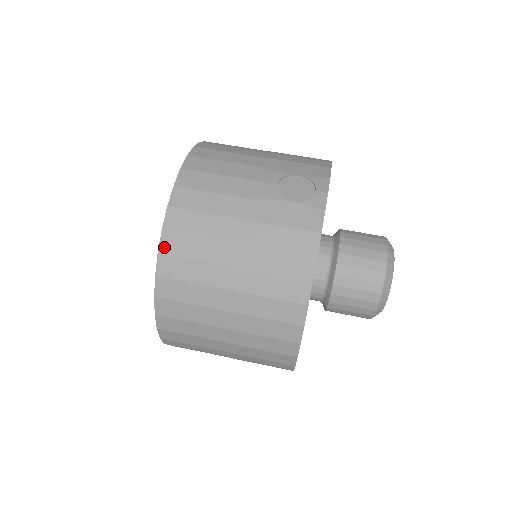
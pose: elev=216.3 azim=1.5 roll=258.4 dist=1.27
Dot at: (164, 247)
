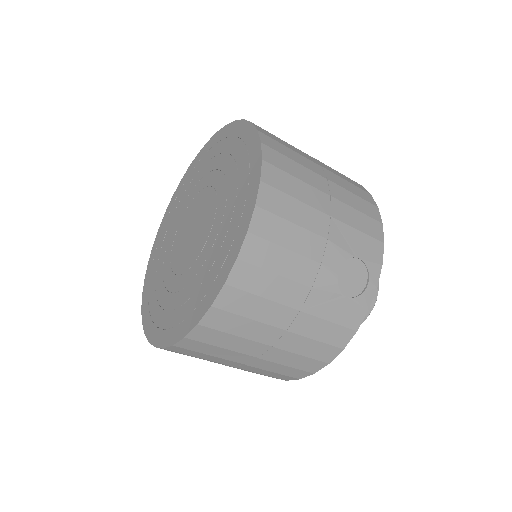
Dot at: (207, 321)
